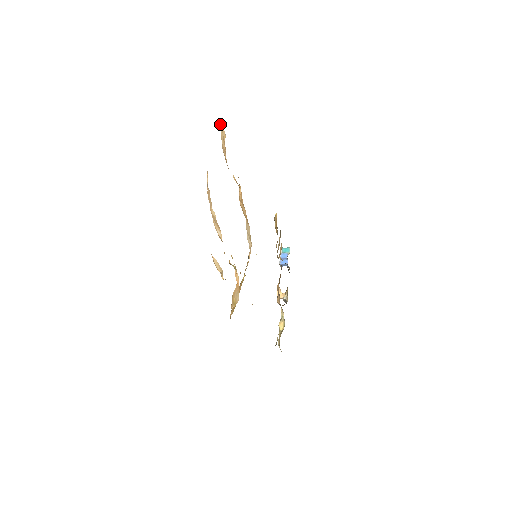
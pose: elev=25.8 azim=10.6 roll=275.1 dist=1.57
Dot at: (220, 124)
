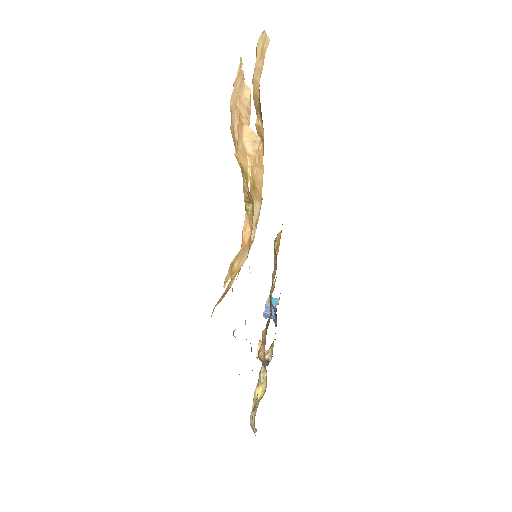
Dot at: (260, 40)
